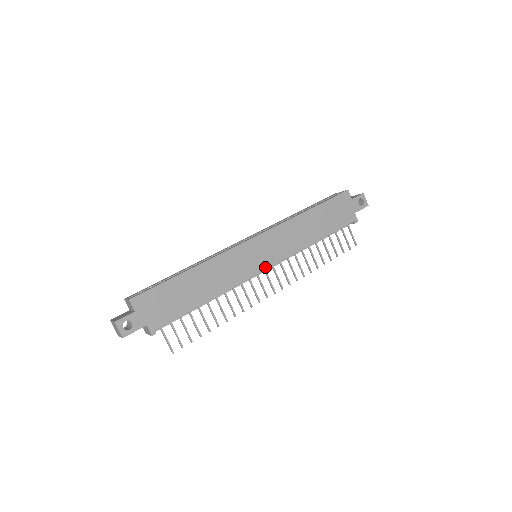
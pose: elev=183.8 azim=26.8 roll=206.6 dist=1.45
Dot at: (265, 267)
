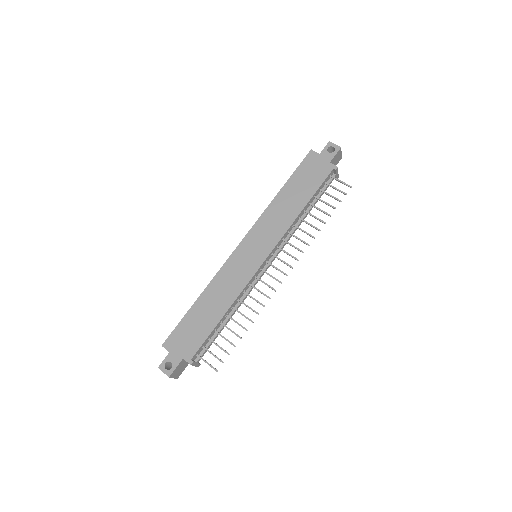
Dot at: (263, 259)
